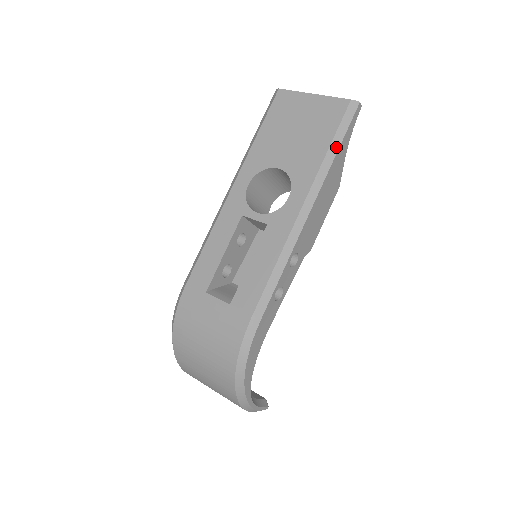
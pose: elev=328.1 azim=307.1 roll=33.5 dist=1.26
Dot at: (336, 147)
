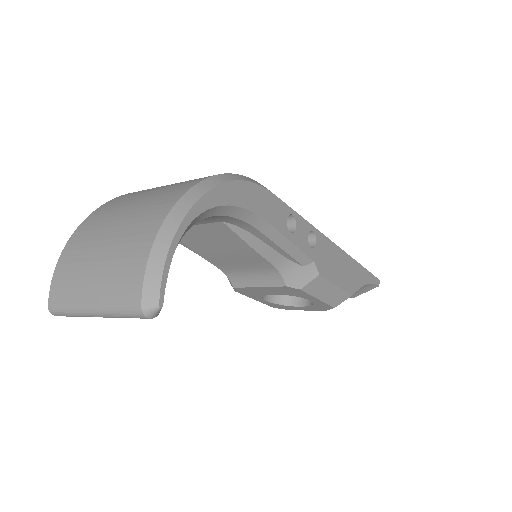
Dot at: (361, 265)
